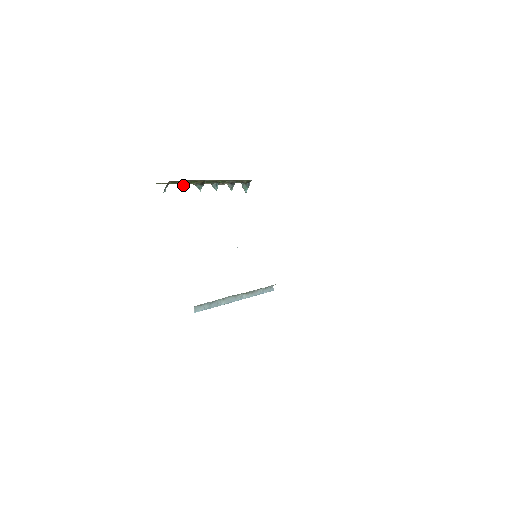
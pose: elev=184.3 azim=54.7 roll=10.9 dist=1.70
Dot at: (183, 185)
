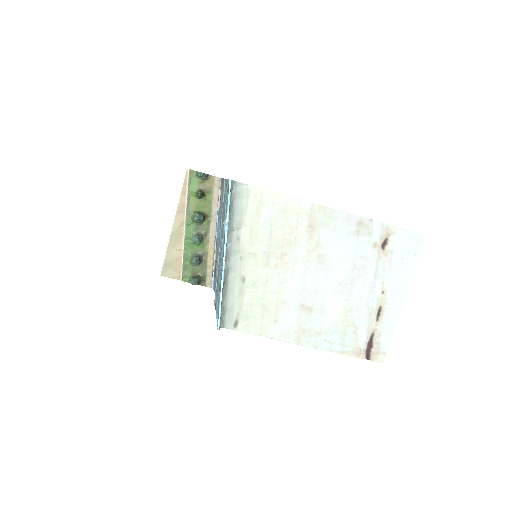
Dot at: (203, 195)
